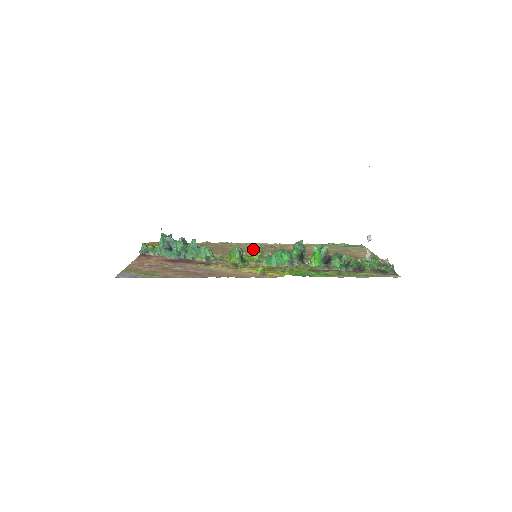
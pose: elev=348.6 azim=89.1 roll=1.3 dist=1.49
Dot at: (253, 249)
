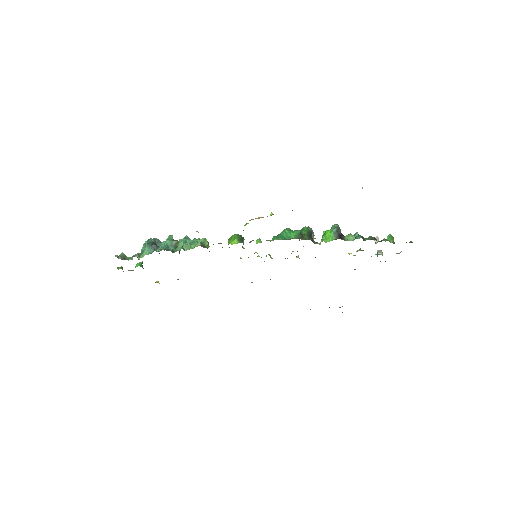
Dot at: occluded
